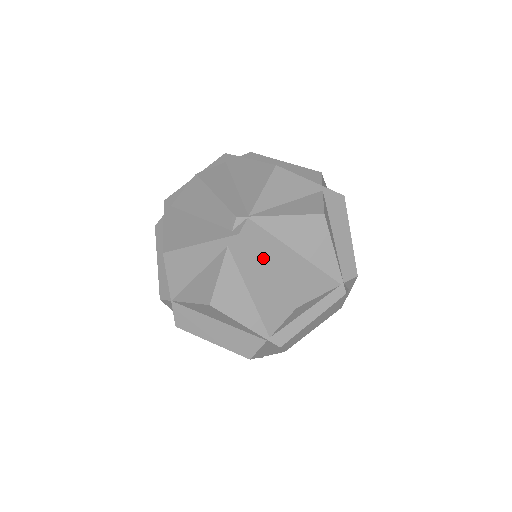
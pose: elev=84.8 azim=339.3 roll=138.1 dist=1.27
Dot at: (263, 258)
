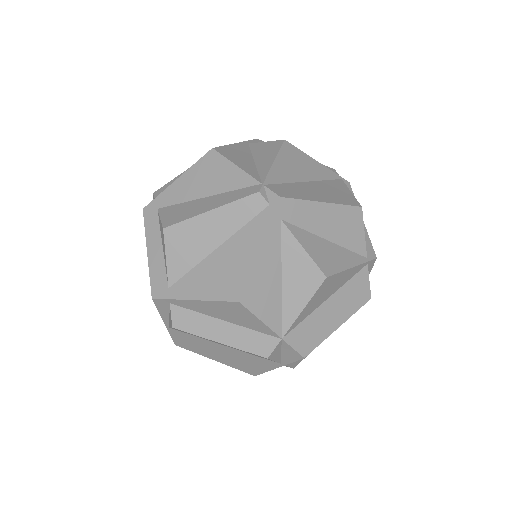
Dot at: (309, 198)
